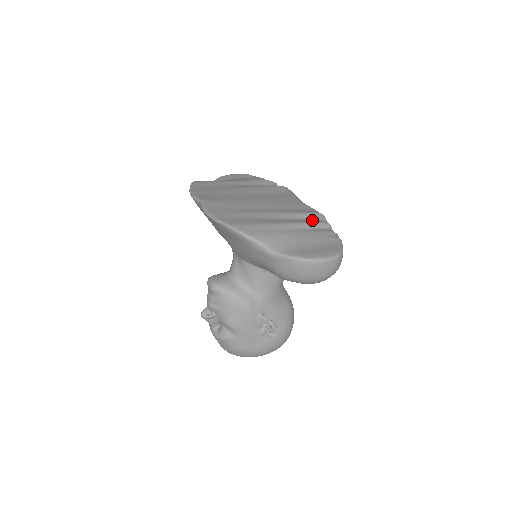
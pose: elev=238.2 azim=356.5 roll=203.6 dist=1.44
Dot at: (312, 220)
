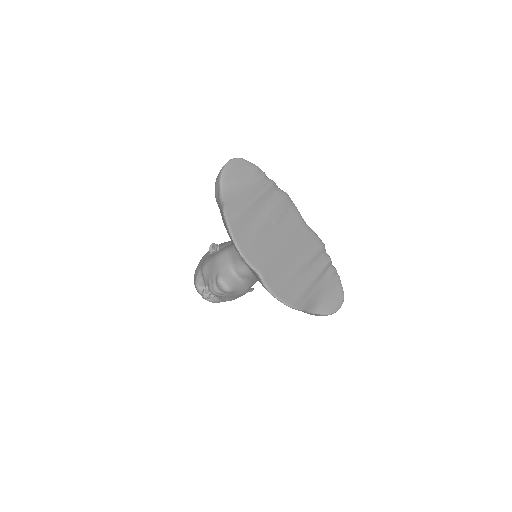
Dot at: (322, 259)
